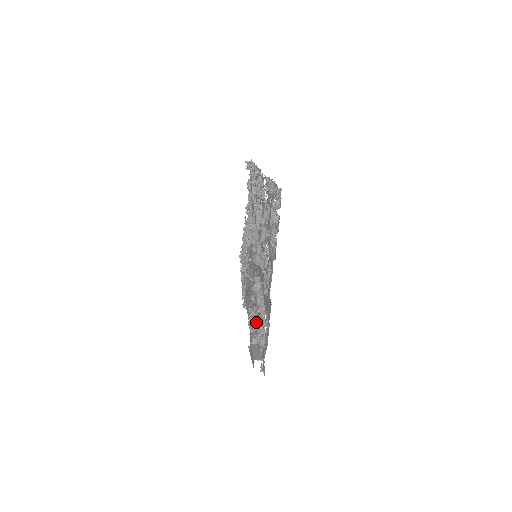
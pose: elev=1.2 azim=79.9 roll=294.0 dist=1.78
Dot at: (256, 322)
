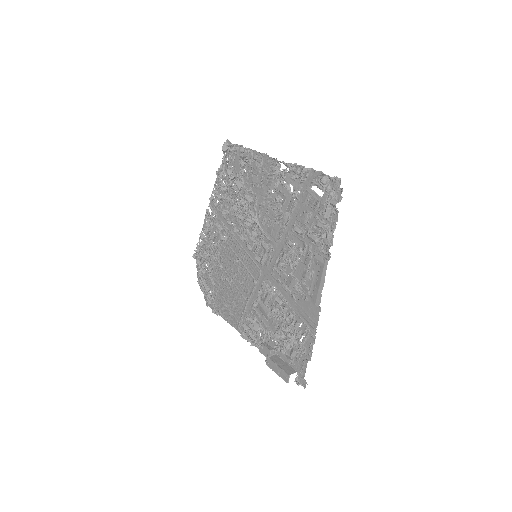
Dot at: (265, 331)
